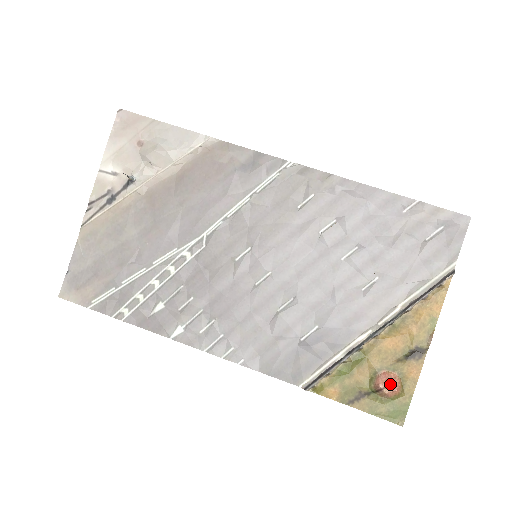
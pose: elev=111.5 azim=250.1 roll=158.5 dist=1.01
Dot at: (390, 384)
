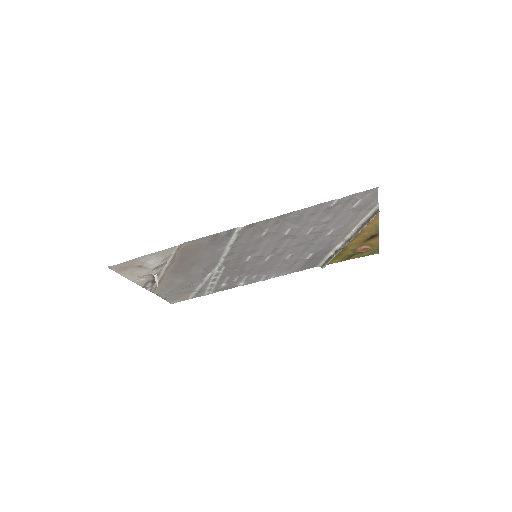
Dot at: (364, 249)
